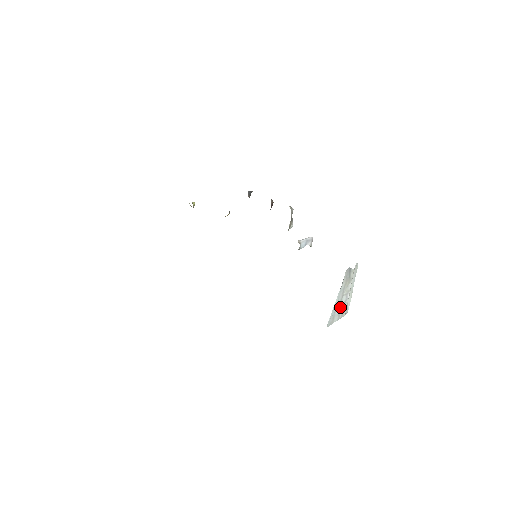
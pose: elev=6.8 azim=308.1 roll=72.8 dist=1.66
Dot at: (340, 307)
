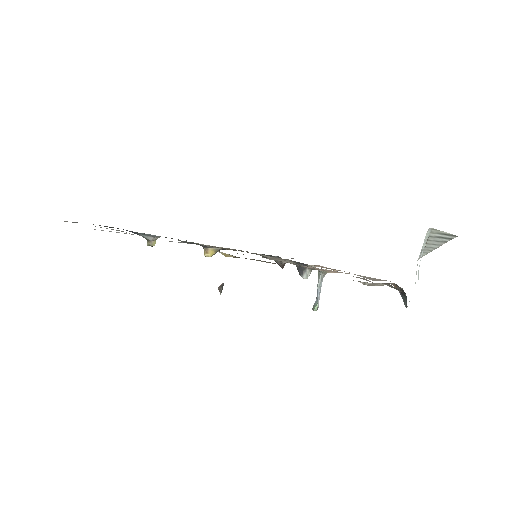
Dot at: occluded
